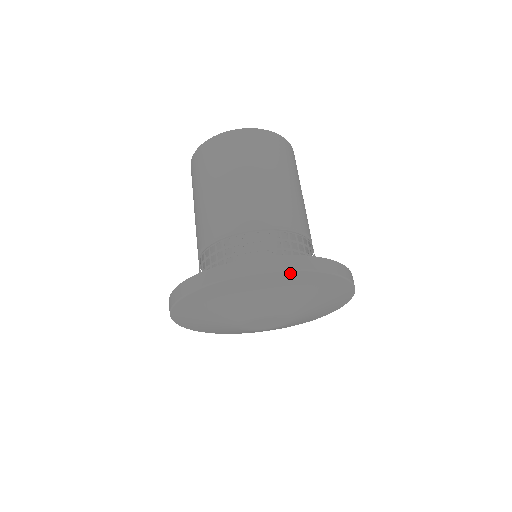
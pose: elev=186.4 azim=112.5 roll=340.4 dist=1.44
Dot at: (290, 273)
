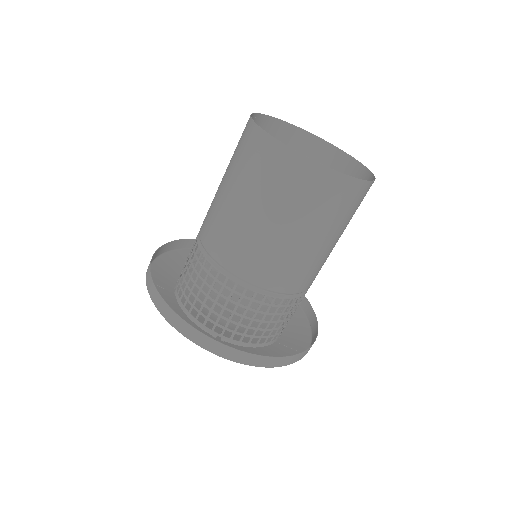
Dot at: occluded
